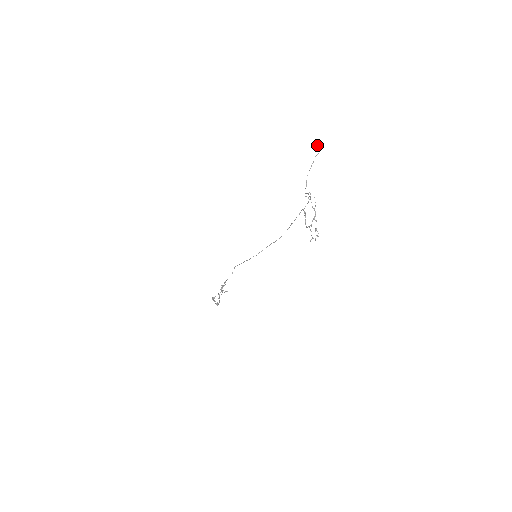
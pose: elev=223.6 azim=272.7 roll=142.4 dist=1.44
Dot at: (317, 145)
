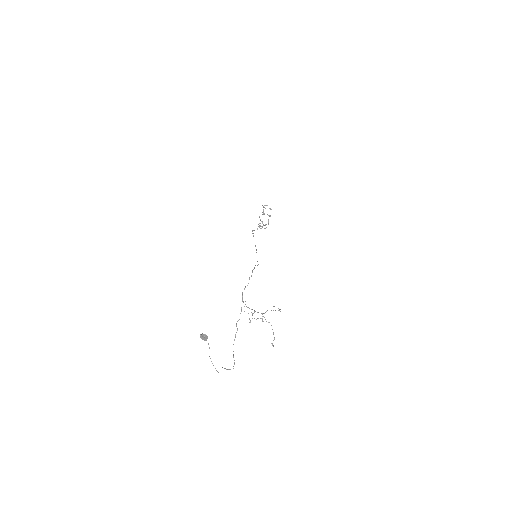
Dot at: (201, 336)
